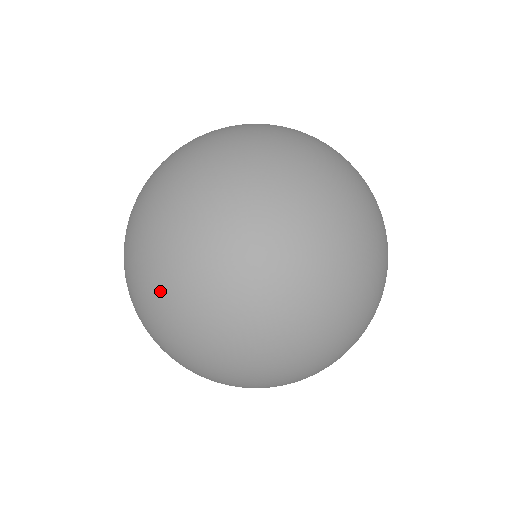
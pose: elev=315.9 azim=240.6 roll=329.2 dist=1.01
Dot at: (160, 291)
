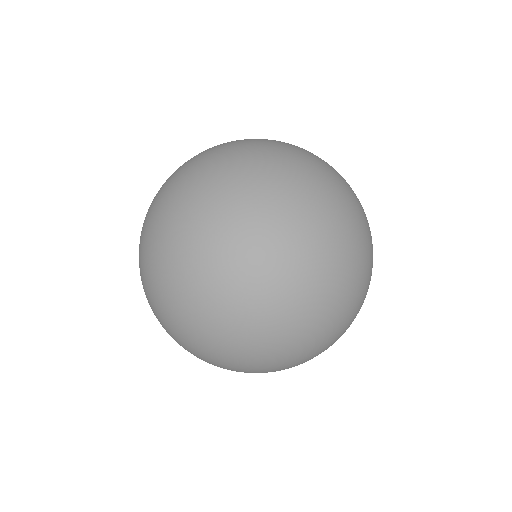
Dot at: (177, 213)
